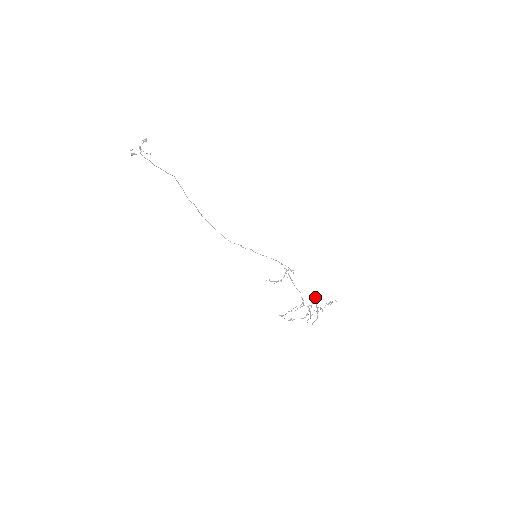
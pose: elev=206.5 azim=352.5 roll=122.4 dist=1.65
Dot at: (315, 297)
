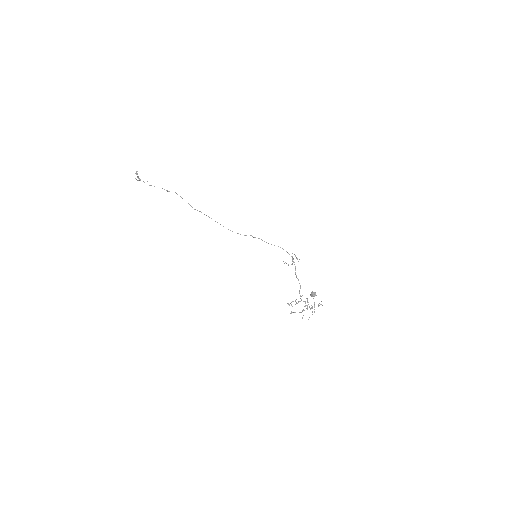
Dot at: (306, 298)
